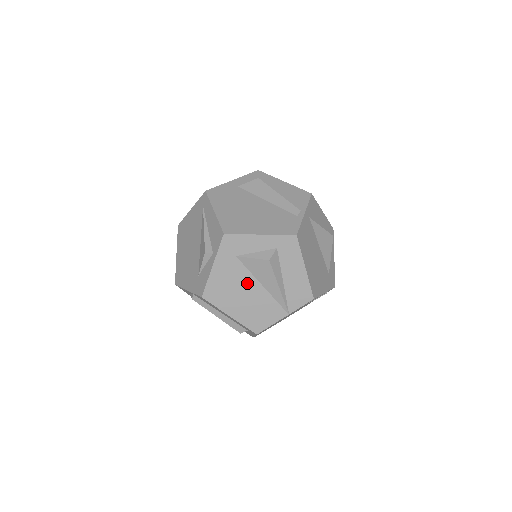
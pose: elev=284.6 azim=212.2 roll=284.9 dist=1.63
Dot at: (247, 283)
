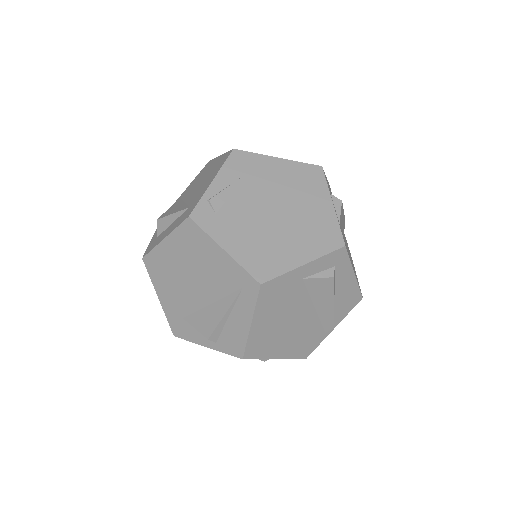
Dot at: occluded
